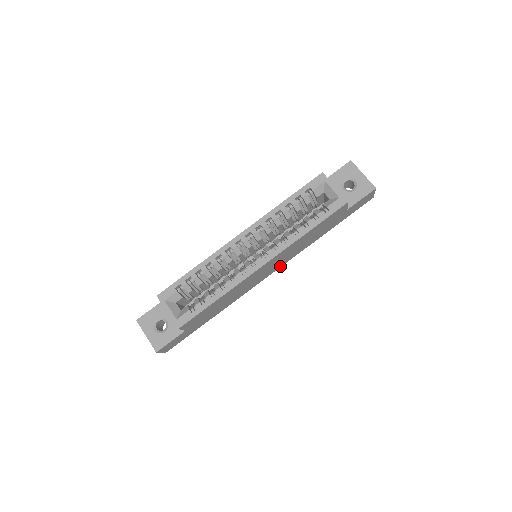
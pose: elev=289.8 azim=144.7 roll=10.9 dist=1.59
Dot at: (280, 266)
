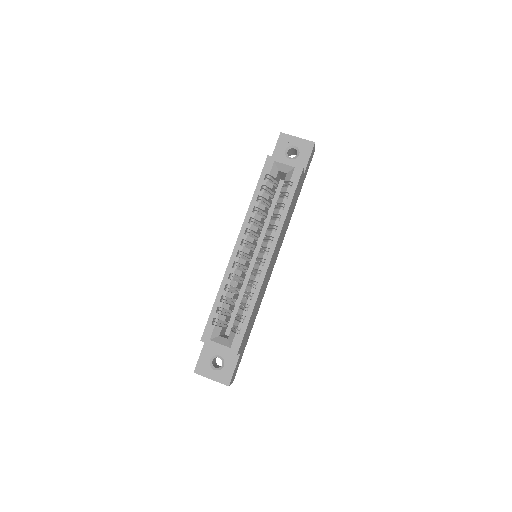
Dot at: (278, 252)
